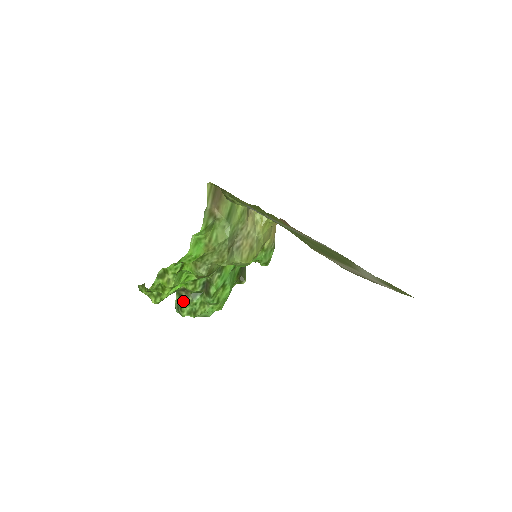
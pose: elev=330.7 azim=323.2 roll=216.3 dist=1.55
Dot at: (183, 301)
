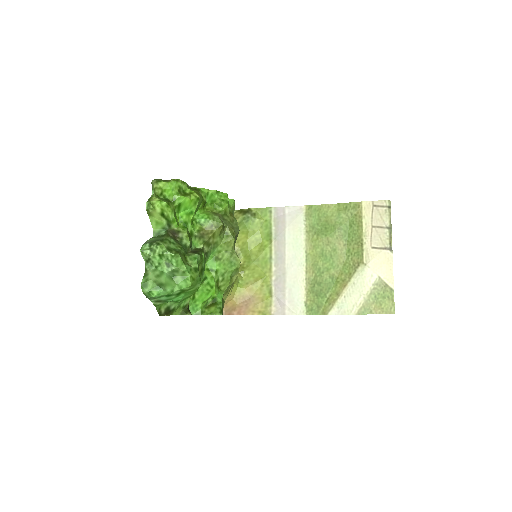
Dot at: (169, 237)
